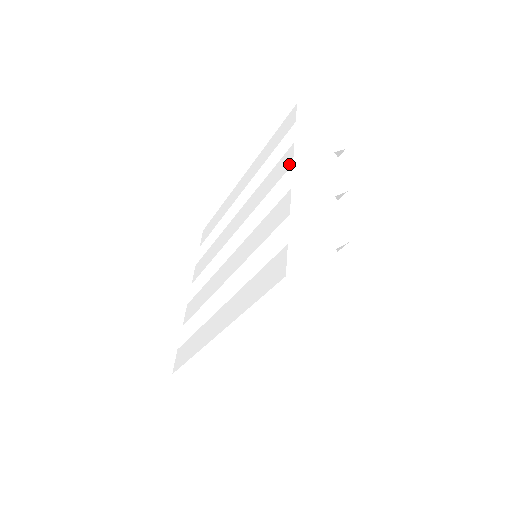
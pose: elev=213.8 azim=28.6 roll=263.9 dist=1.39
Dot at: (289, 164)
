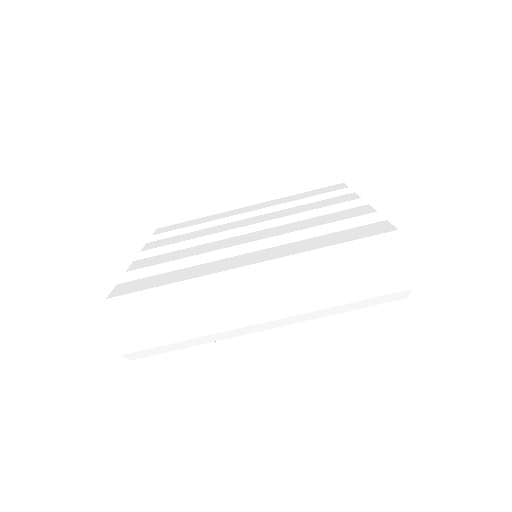
Dot at: (354, 198)
